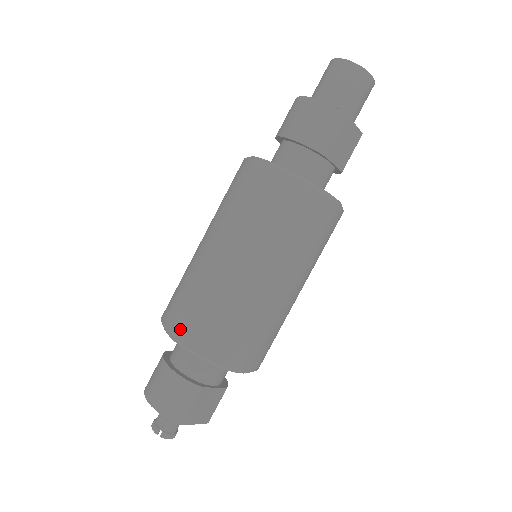
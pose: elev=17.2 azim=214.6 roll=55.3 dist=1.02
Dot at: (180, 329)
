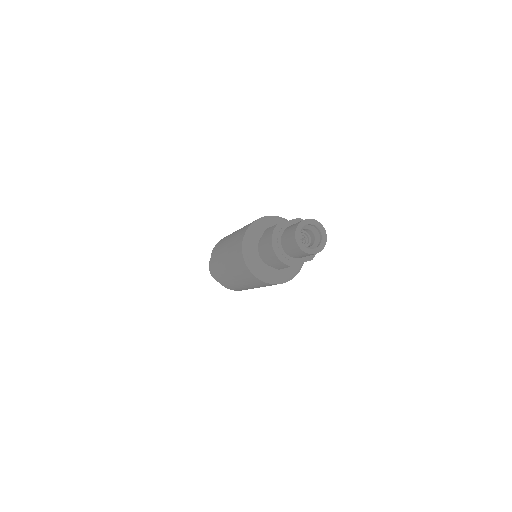
Dot at: (214, 273)
